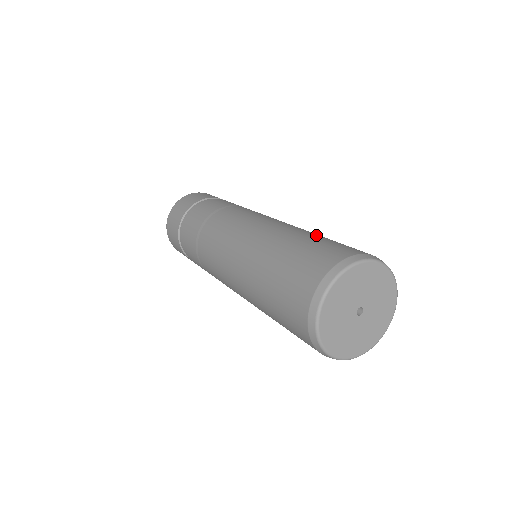
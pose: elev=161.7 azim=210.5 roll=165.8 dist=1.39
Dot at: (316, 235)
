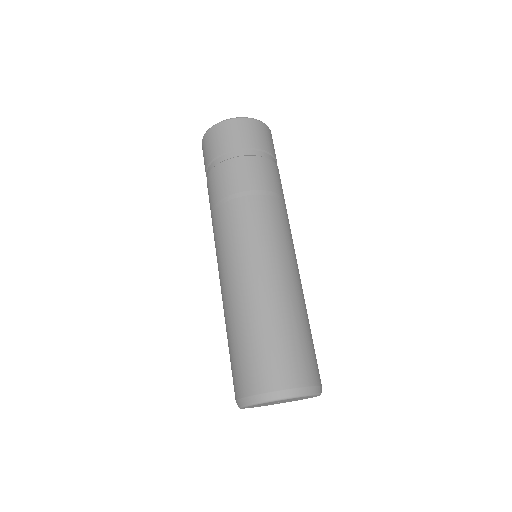
Dot at: (306, 324)
